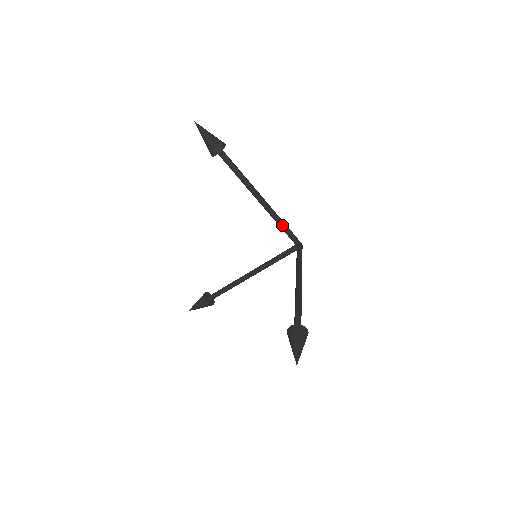
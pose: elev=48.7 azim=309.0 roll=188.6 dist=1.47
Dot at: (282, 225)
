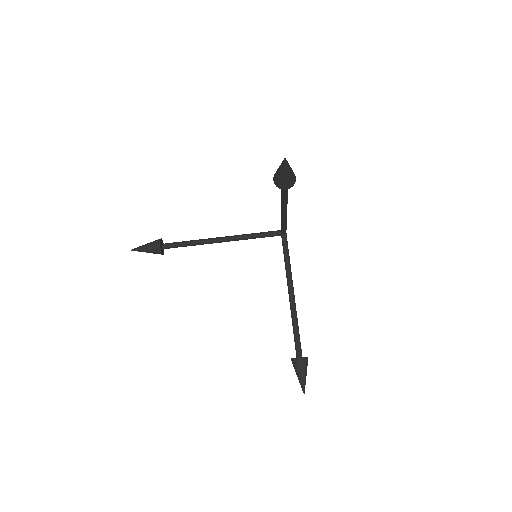
Dot at: (253, 235)
